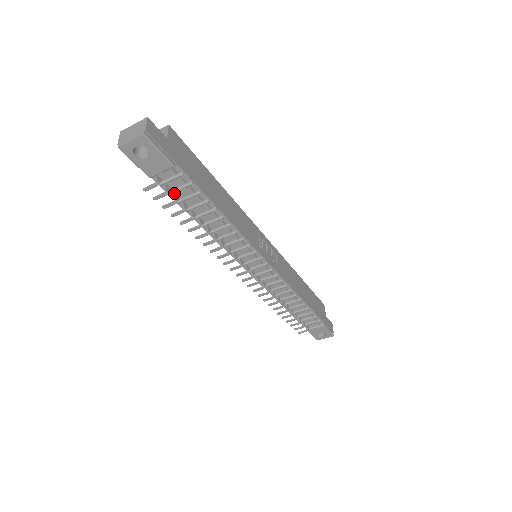
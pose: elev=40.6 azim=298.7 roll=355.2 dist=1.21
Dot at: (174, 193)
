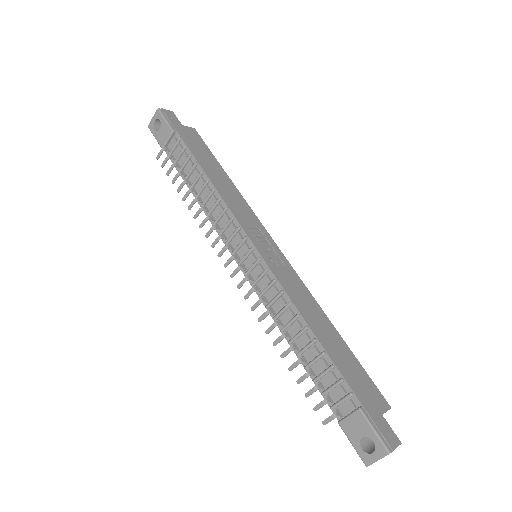
Dot at: (177, 163)
